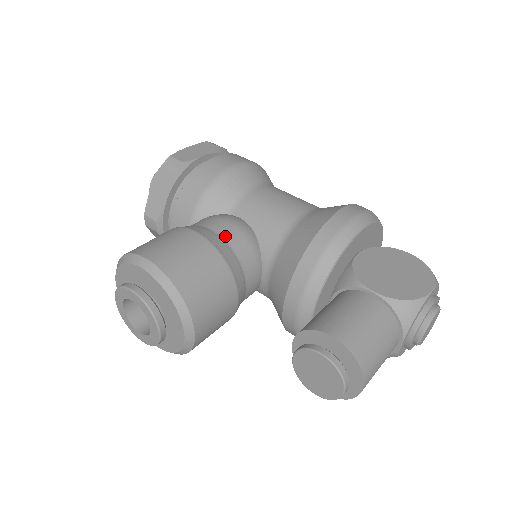
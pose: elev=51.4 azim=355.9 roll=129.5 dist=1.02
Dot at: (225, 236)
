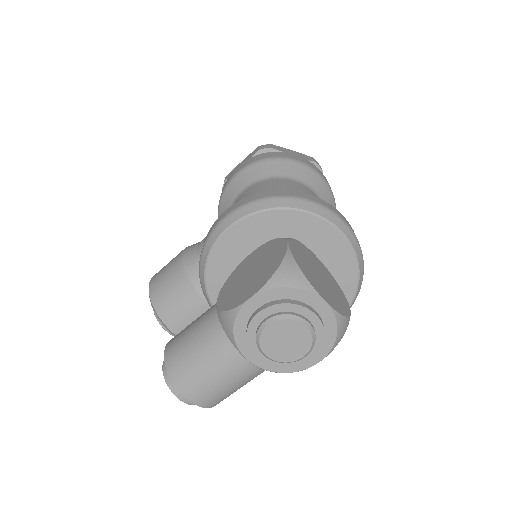
Dot at: (200, 250)
